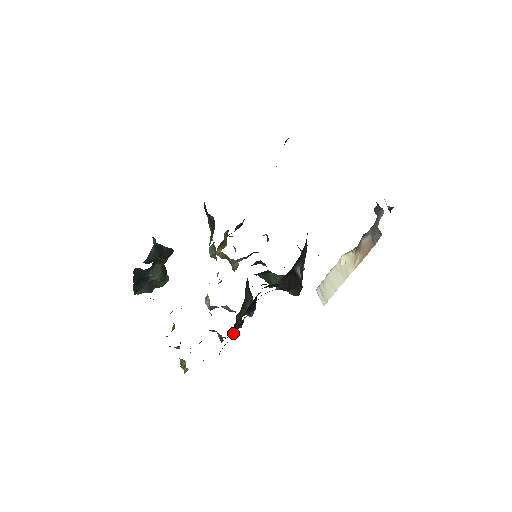
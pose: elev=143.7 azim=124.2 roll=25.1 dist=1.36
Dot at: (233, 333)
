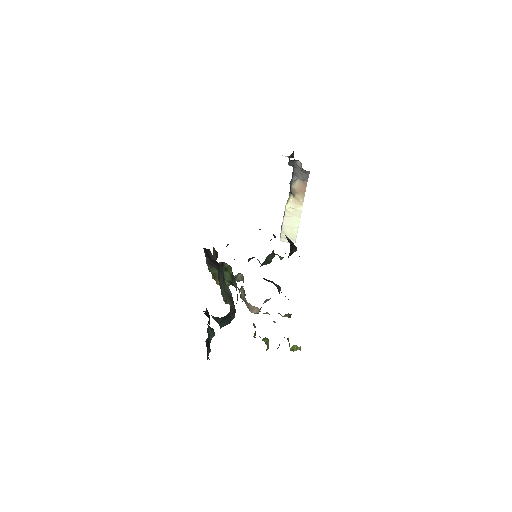
Dot at: occluded
